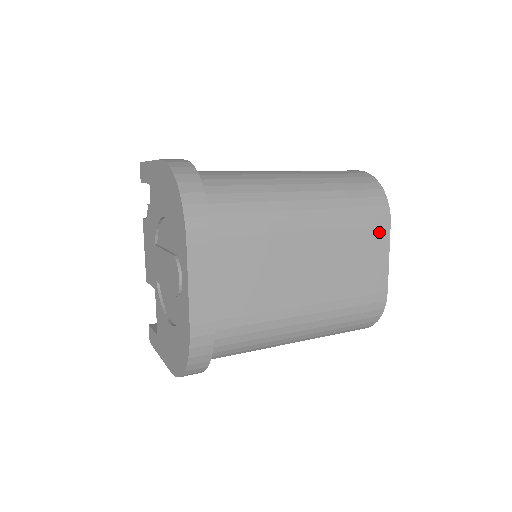
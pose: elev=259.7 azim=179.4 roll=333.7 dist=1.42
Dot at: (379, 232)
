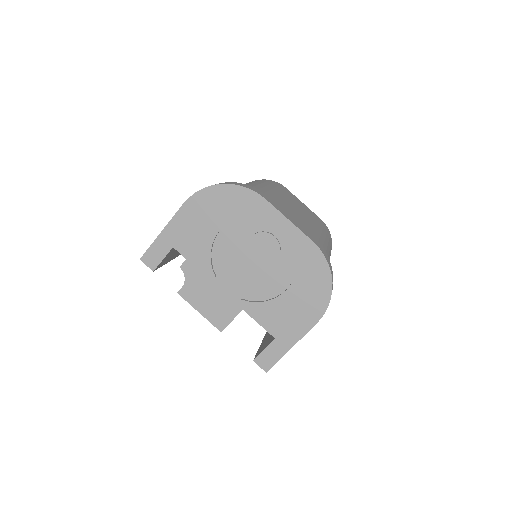
Dot at: (288, 192)
